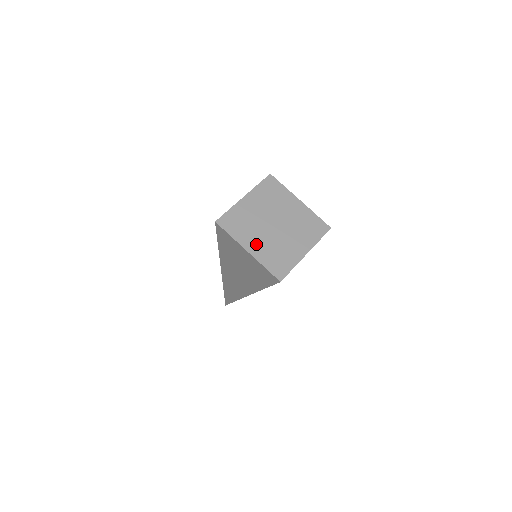
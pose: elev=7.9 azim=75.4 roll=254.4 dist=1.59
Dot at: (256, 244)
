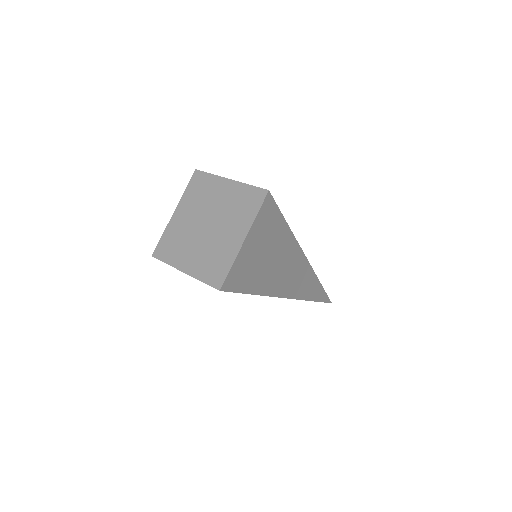
Dot at: (190, 259)
